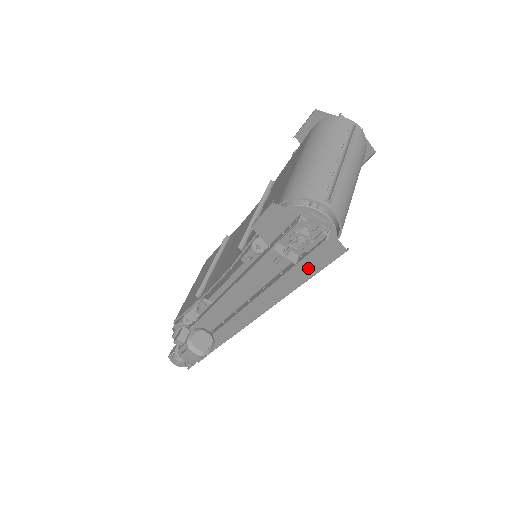
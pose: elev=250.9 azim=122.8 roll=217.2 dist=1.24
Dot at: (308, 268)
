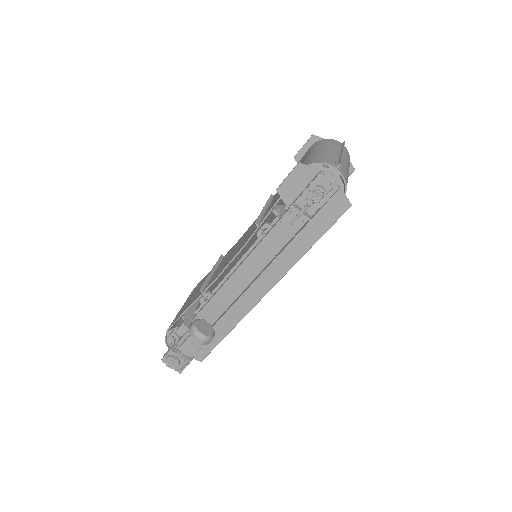
Dot at: (317, 229)
